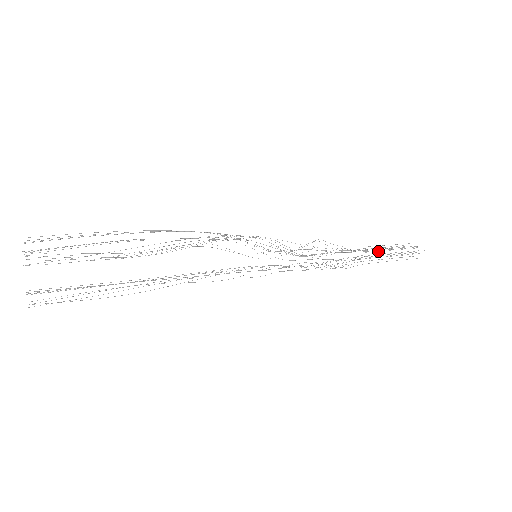
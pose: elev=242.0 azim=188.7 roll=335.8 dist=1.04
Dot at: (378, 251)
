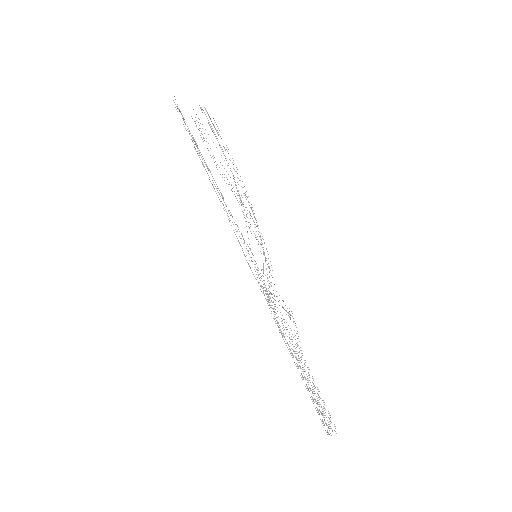
Dot at: occluded
